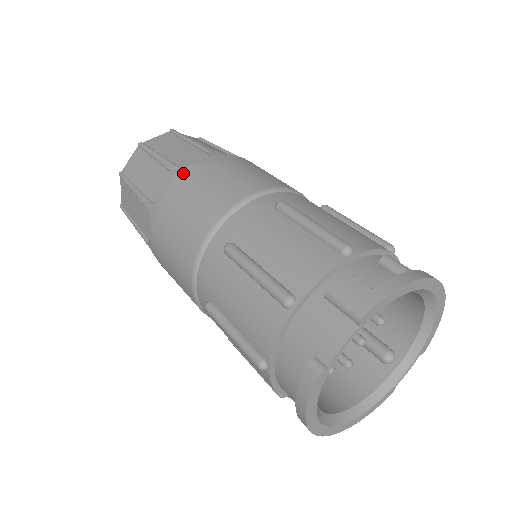
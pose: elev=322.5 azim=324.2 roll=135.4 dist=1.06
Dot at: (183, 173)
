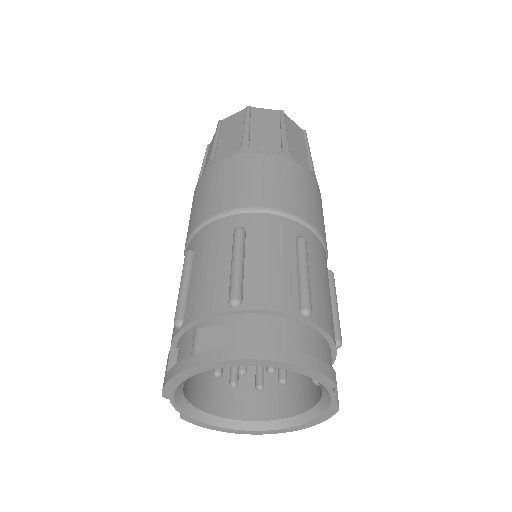
Dot at: occluded
